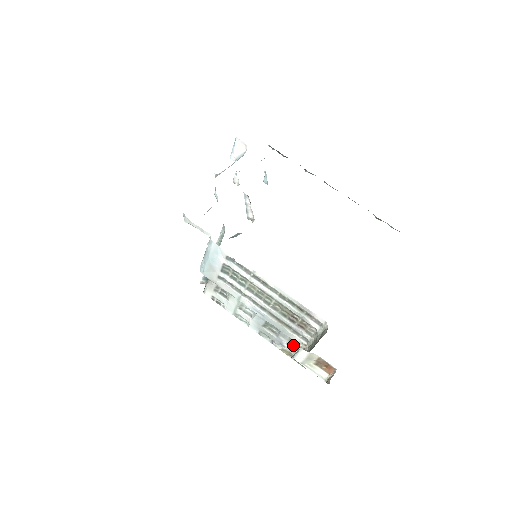
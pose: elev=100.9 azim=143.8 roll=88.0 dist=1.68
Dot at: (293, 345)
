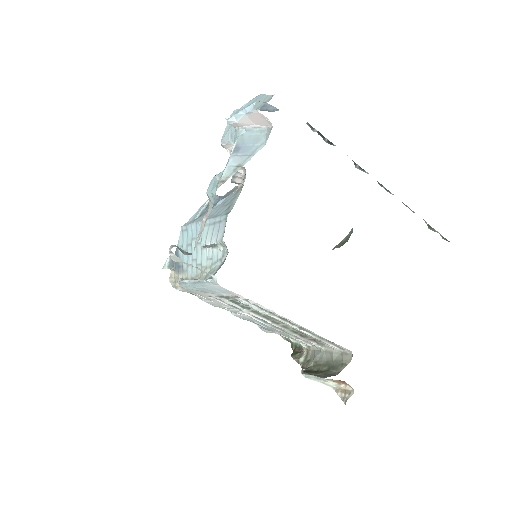
Dot at: occluded
